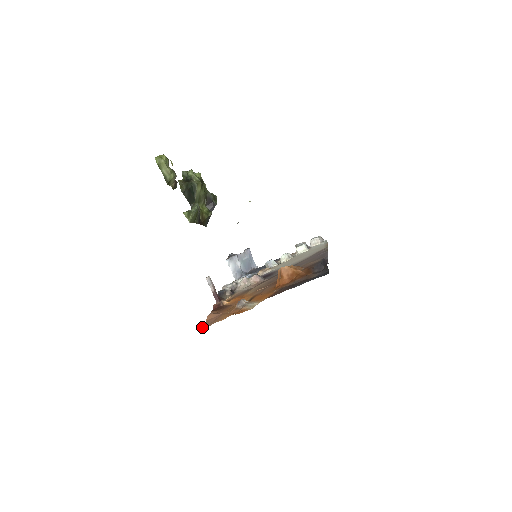
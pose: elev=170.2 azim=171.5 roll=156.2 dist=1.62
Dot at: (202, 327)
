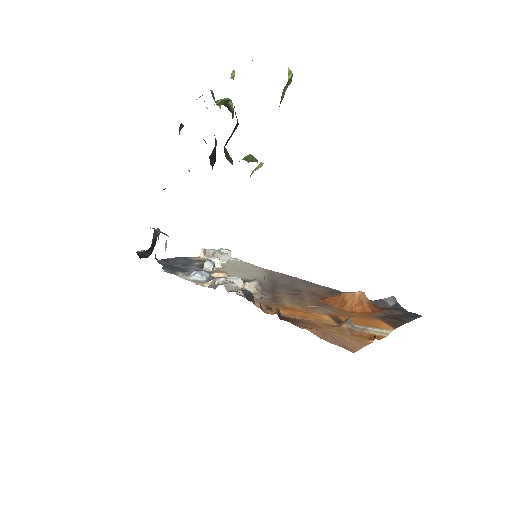
Dot at: (347, 348)
